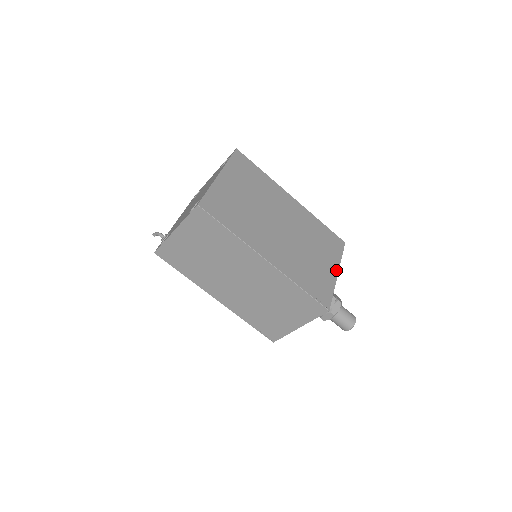
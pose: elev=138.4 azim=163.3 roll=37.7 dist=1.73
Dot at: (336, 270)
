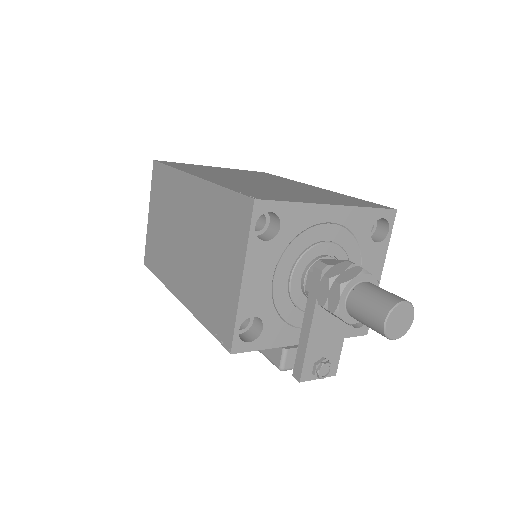
Dot at: (334, 204)
